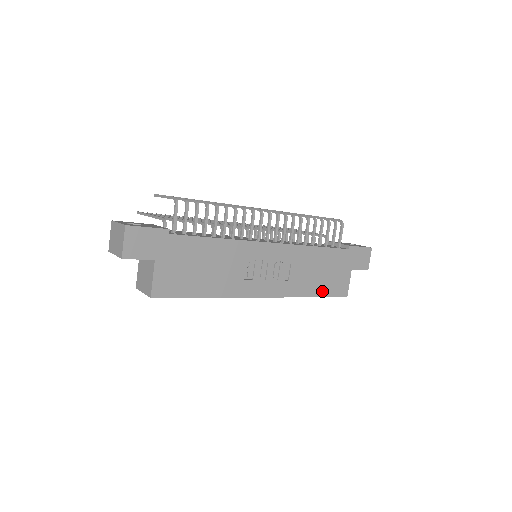
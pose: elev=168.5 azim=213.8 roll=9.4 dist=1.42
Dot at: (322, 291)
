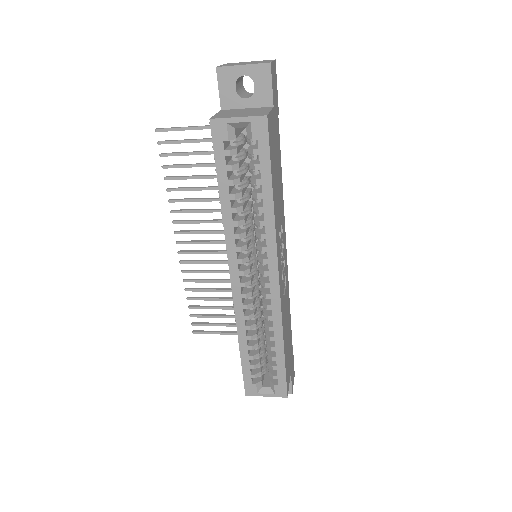
Dot at: (285, 355)
